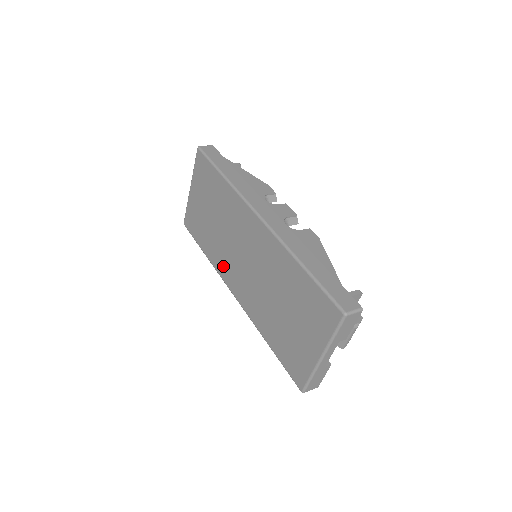
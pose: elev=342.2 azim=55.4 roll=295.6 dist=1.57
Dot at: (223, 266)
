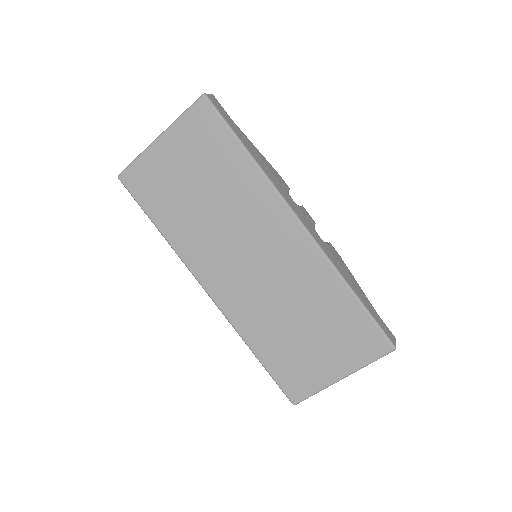
Dot at: (199, 256)
